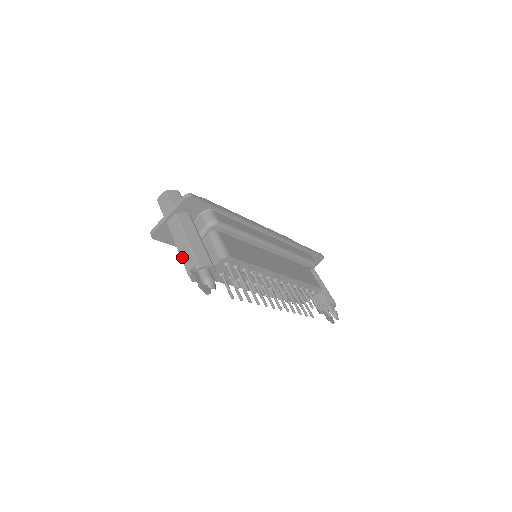
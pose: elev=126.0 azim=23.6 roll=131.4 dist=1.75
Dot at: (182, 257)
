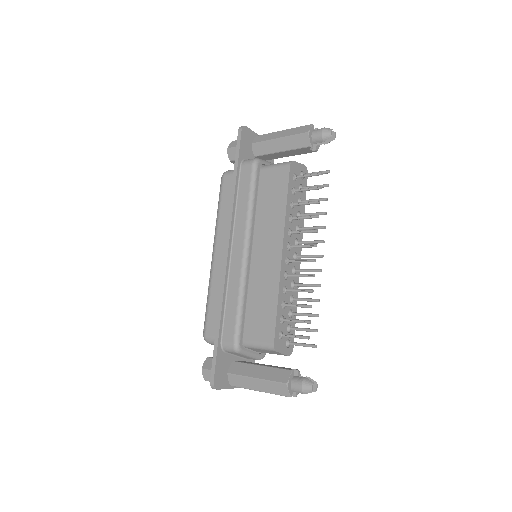
Dot at: (295, 128)
